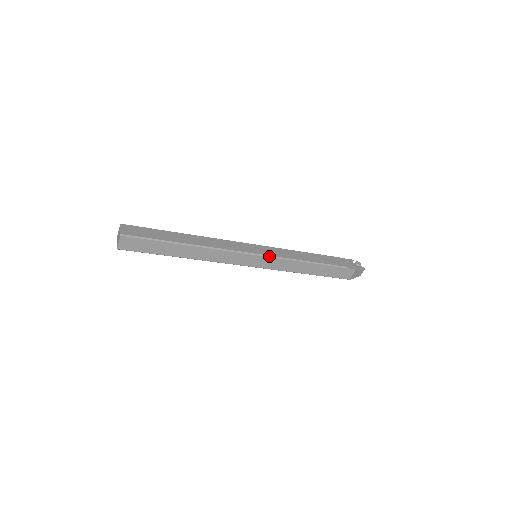
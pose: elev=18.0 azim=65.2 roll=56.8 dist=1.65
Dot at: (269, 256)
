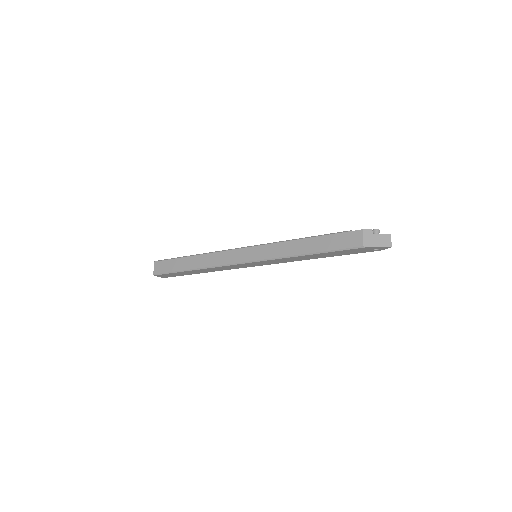
Dot at: (260, 245)
